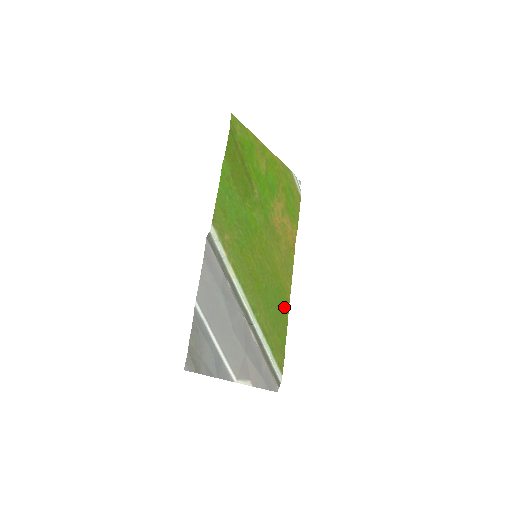
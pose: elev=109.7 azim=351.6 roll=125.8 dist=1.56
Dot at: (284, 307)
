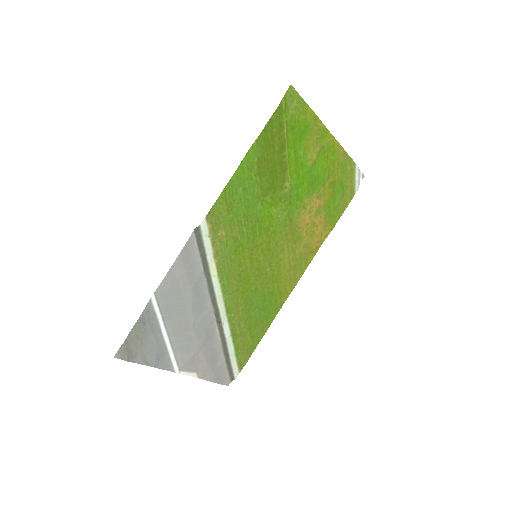
Dot at: (272, 310)
